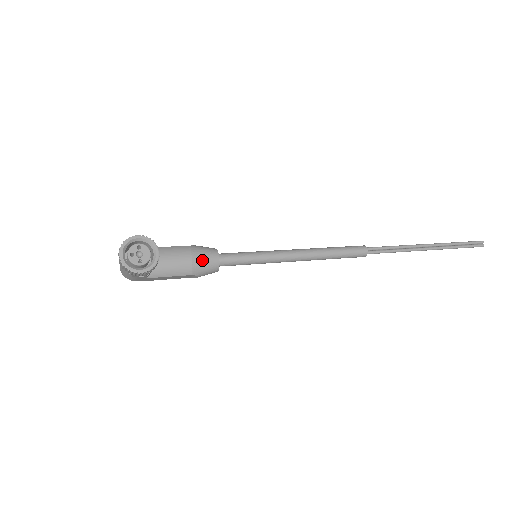
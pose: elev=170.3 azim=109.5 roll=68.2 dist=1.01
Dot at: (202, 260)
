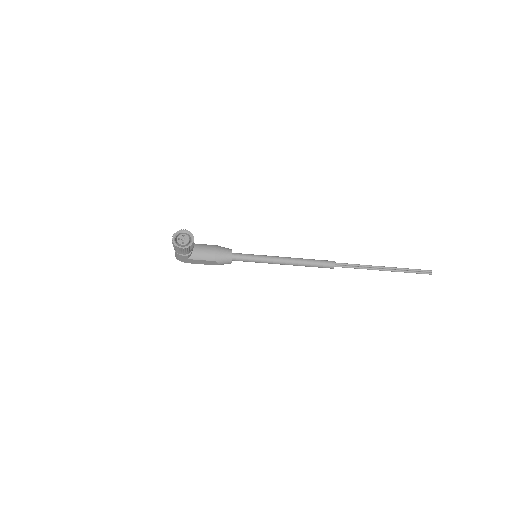
Dot at: (221, 253)
